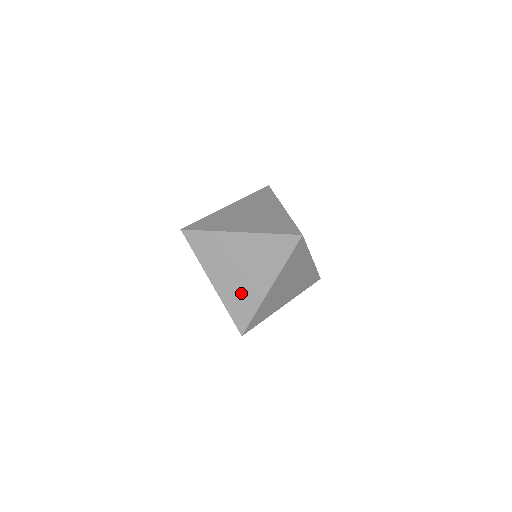
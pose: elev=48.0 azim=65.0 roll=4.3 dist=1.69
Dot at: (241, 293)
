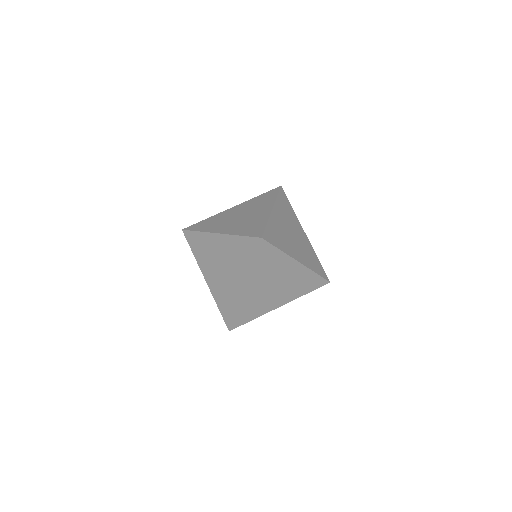
Dot at: (248, 223)
